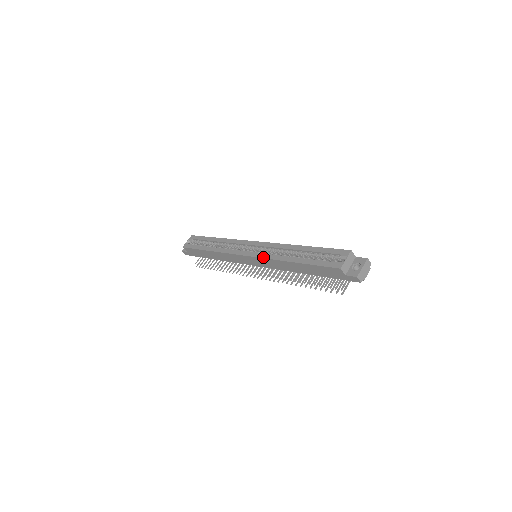
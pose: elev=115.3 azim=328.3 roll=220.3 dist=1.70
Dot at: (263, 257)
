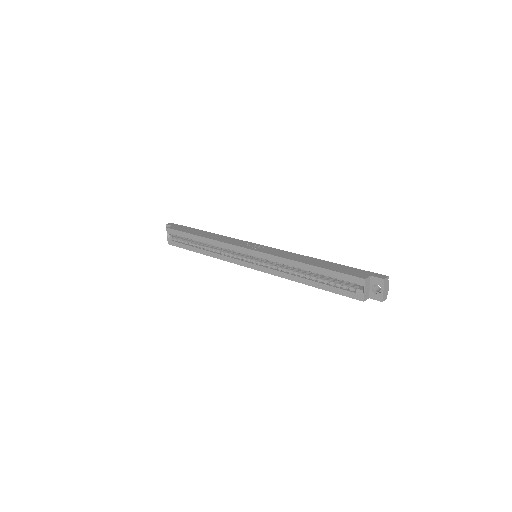
Dot at: occluded
